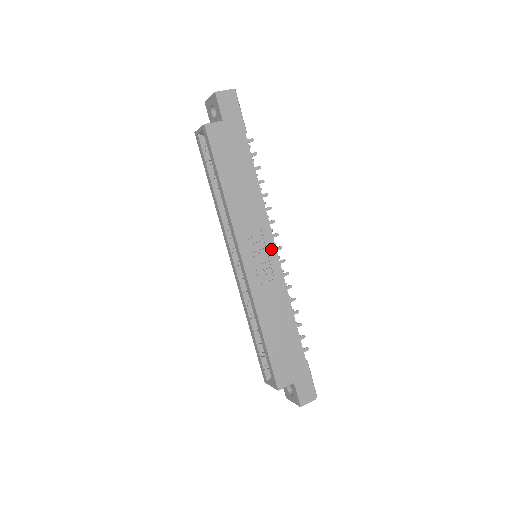
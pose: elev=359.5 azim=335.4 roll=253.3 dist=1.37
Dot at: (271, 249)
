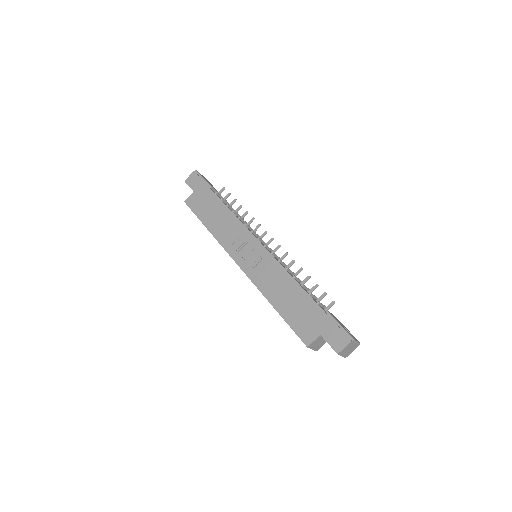
Dot at: (255, 243)
